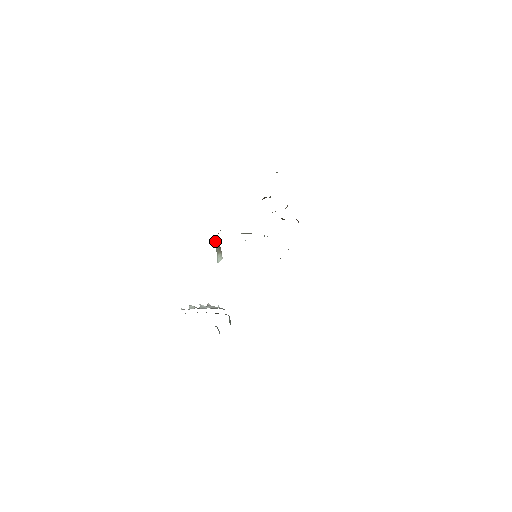
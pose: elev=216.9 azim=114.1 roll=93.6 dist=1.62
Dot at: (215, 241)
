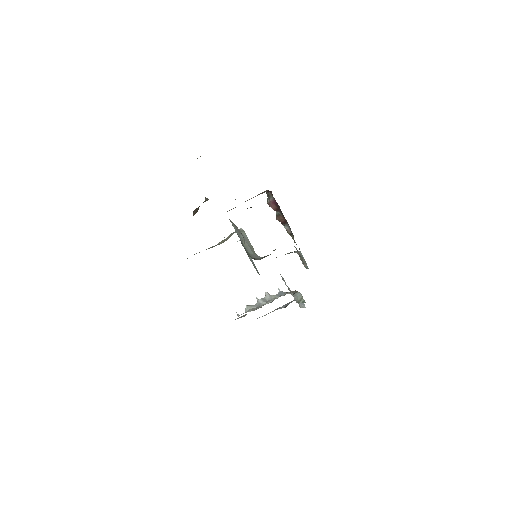
Dot at: occluded
